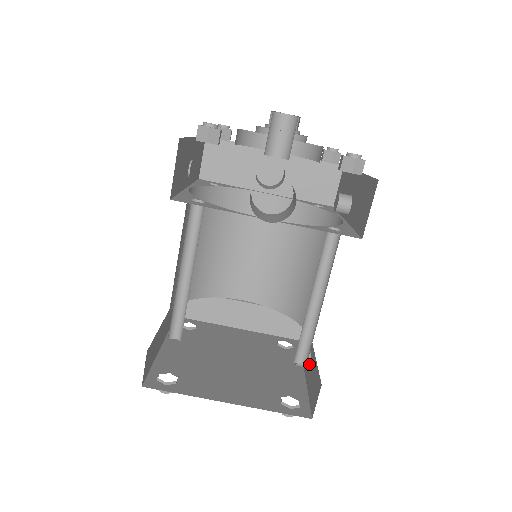
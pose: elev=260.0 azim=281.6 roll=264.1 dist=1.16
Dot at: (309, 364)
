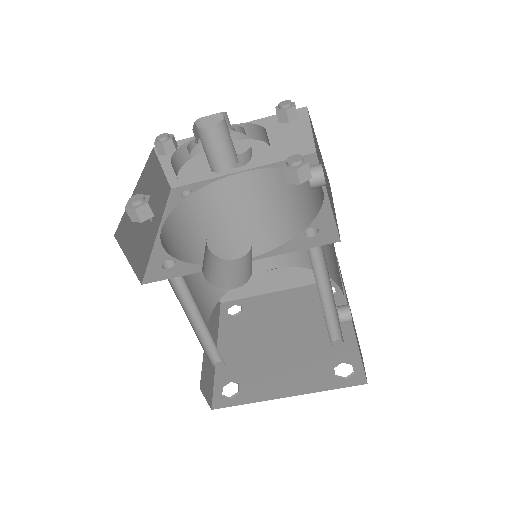
Dot at: (352, 320)
